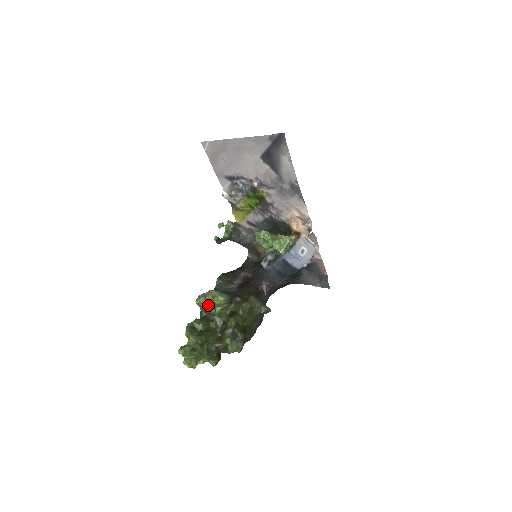
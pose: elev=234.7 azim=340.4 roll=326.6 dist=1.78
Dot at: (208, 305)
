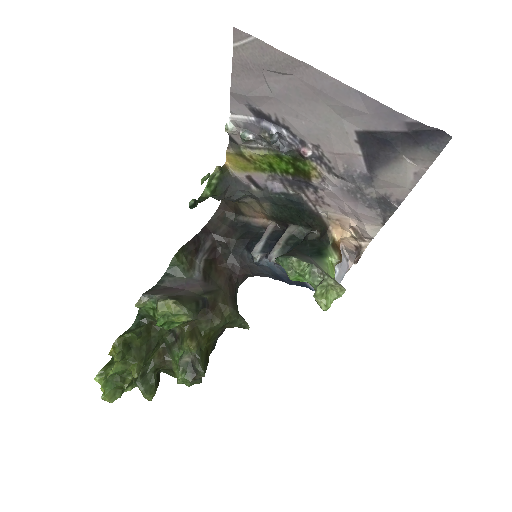
Dot at: (159, 321)
